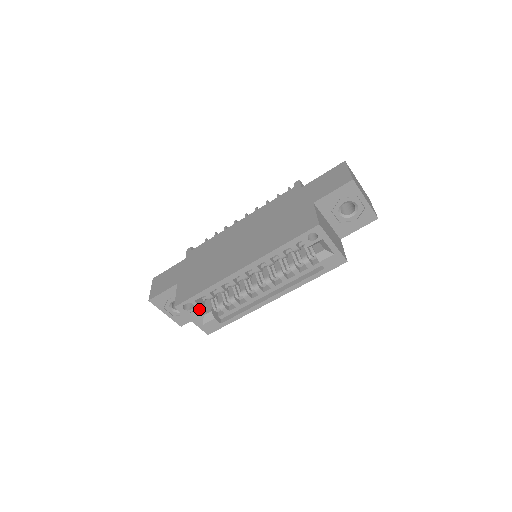
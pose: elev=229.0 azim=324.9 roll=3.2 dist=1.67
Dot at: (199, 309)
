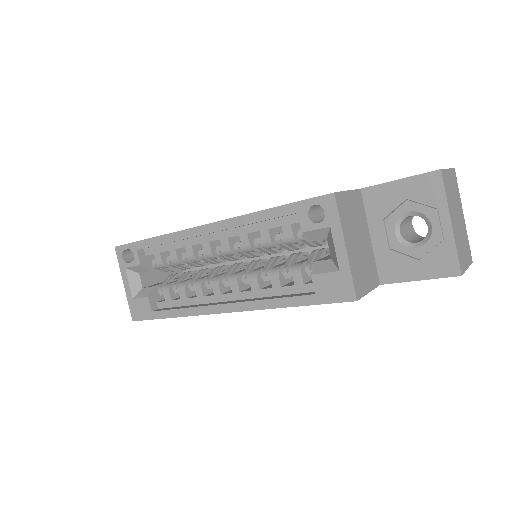
Dot at: (143, 276)
